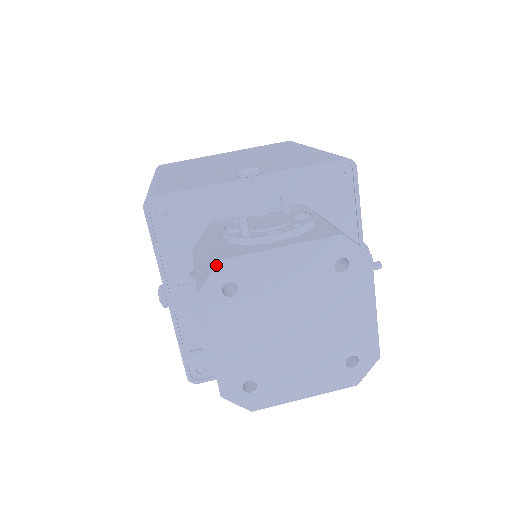
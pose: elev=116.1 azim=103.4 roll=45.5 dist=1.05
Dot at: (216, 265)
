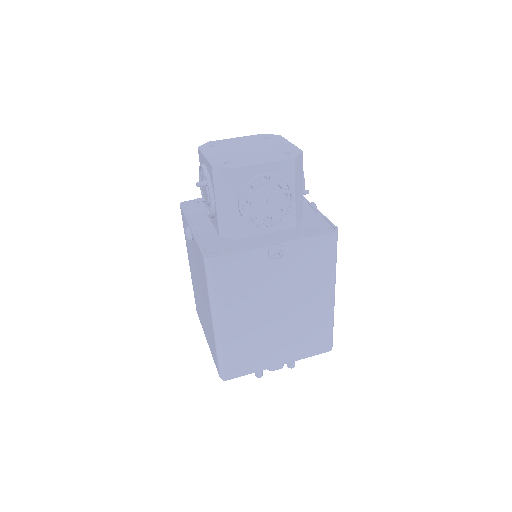
Dot at: (206, 143)
